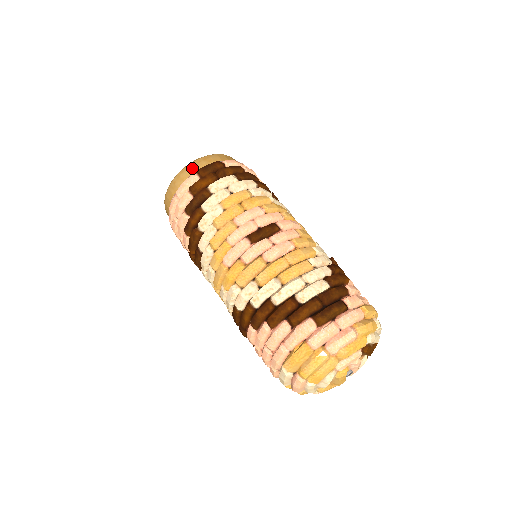
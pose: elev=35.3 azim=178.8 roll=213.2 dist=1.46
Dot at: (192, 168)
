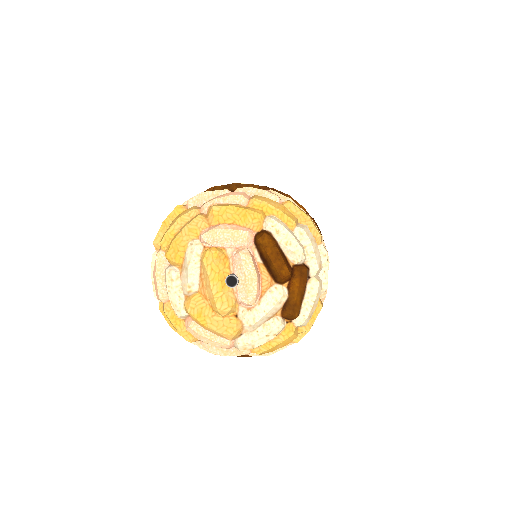
Dot at: occluded
